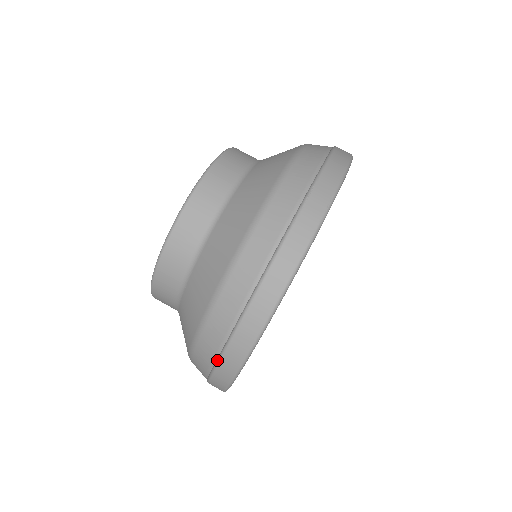
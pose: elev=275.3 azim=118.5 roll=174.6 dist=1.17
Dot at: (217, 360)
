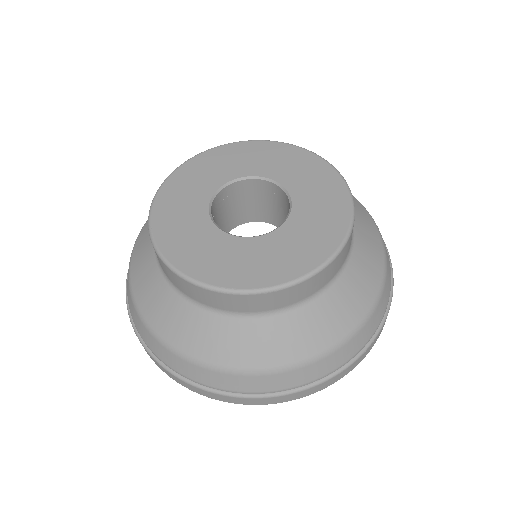
Dot at: (195, 384)
